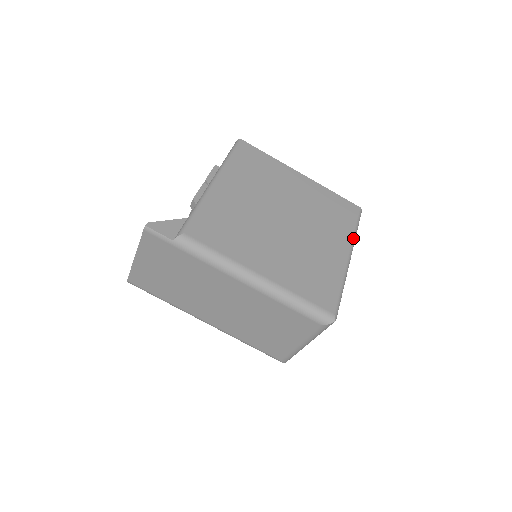
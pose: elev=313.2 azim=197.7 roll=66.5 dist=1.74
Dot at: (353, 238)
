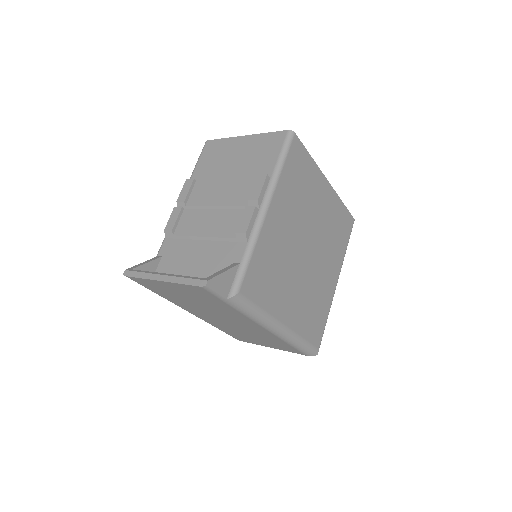
Dot at: (343, 260)
